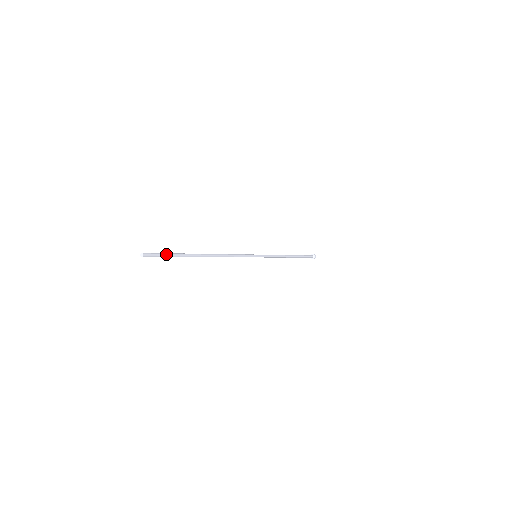
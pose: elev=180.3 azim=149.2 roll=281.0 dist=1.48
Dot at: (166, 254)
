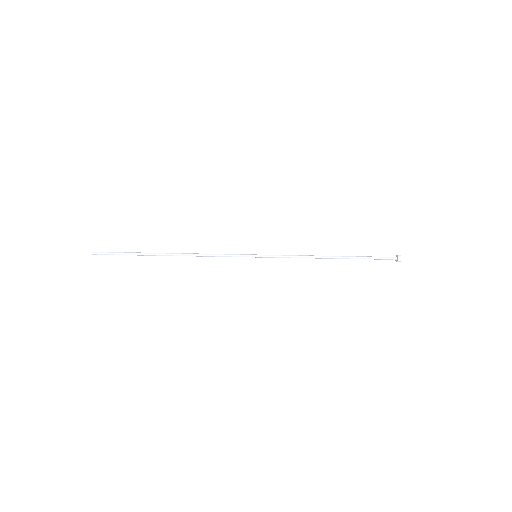
Dot at: (117, 252)
